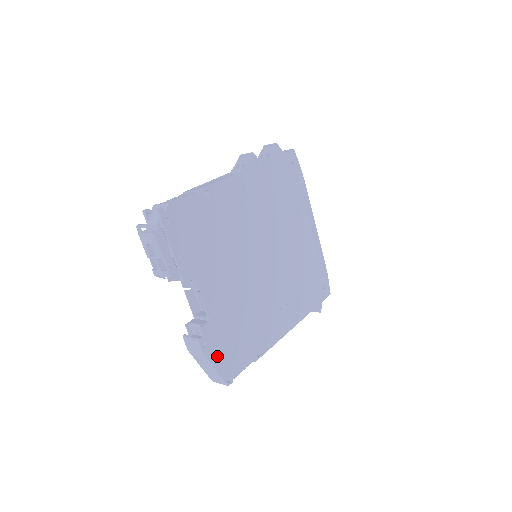
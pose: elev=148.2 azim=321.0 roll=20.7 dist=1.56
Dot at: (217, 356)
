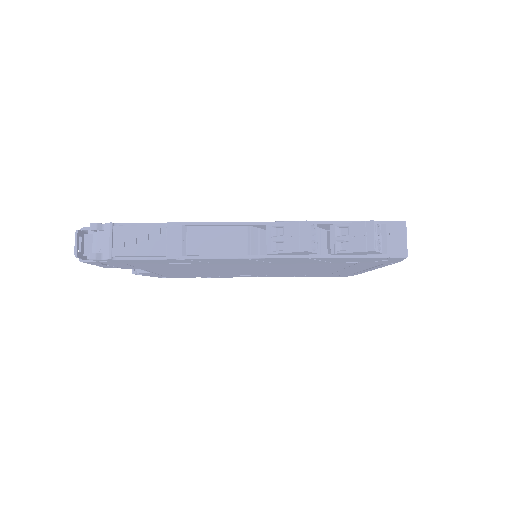
Dot at: (154, 275)
